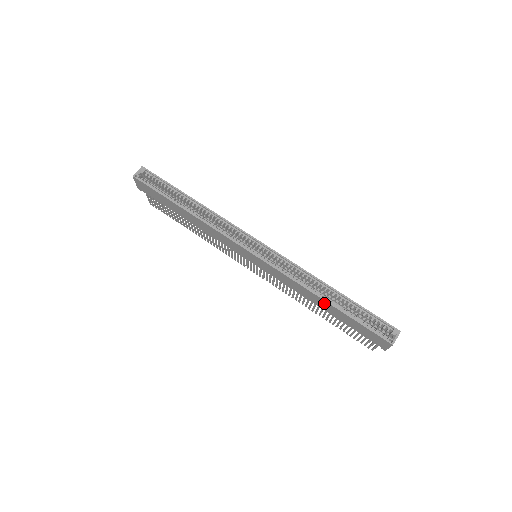
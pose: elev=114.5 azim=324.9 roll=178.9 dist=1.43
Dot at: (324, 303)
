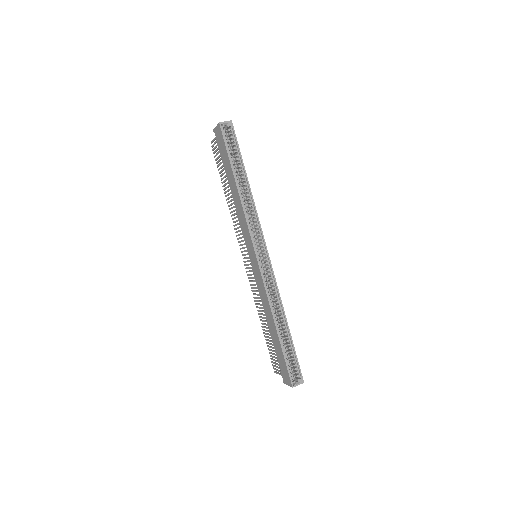
Dot at: (274, 327)
